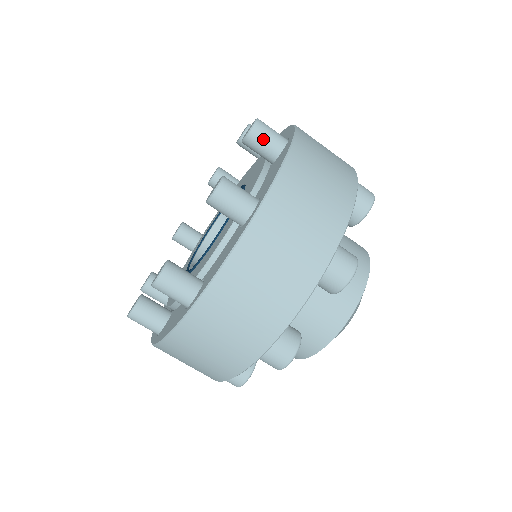
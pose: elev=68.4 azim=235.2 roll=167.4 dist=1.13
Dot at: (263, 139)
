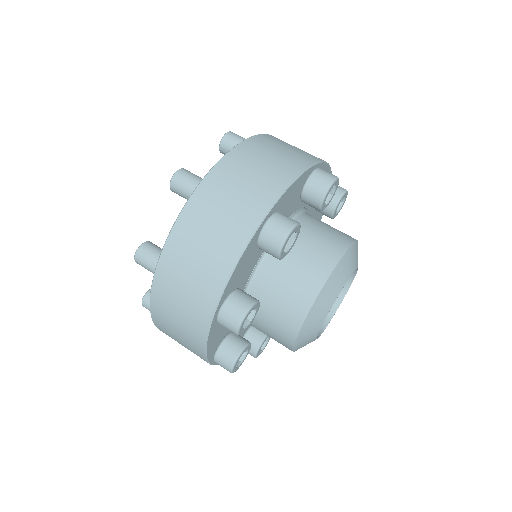
Dot at: occluded
